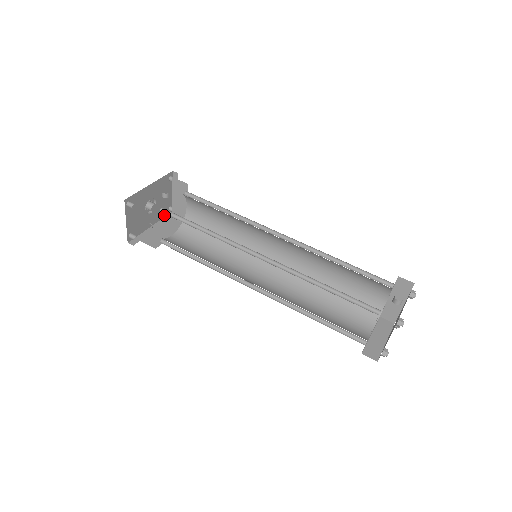
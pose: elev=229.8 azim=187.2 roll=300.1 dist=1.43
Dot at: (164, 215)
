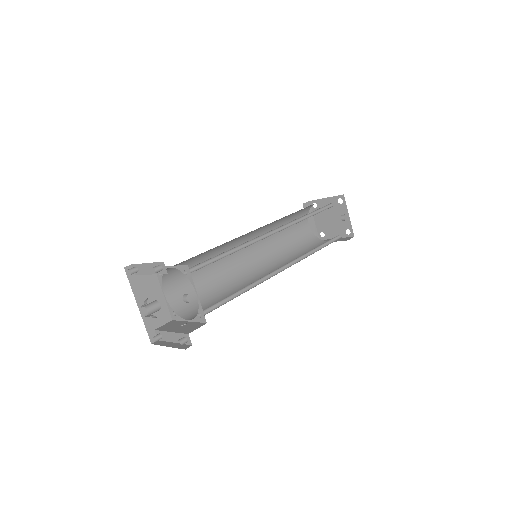
Dot at: (130, 283)
